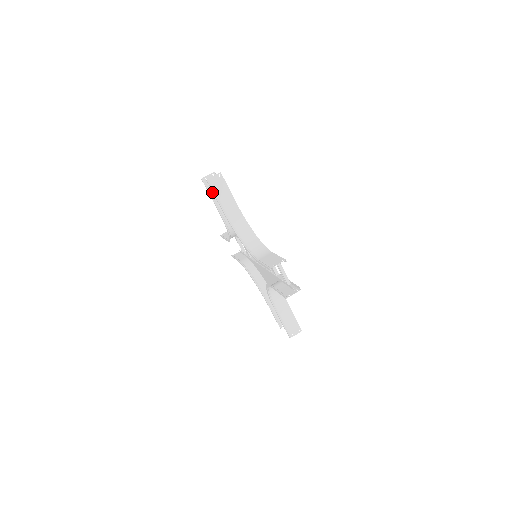
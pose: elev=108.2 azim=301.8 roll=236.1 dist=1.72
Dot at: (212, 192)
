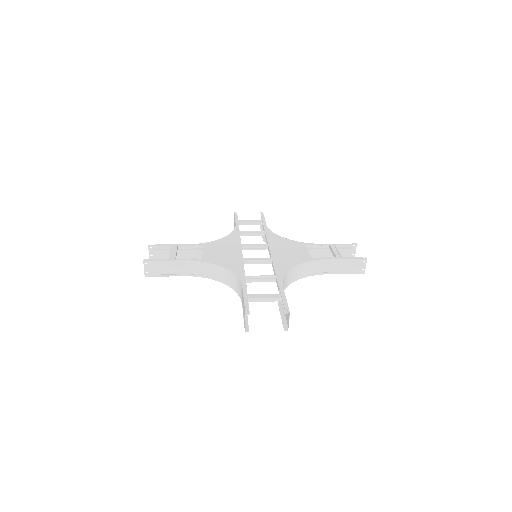
Dot at: (168, 256)
